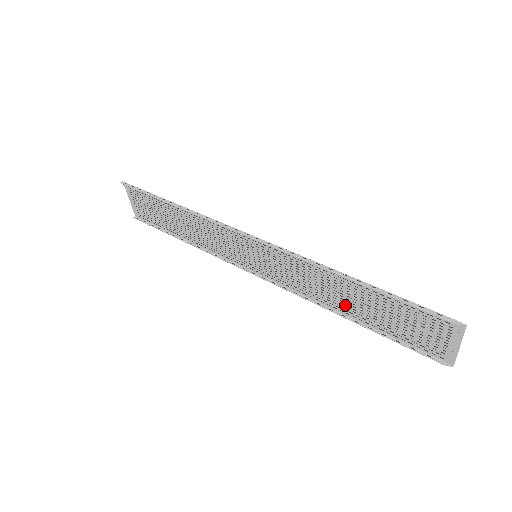
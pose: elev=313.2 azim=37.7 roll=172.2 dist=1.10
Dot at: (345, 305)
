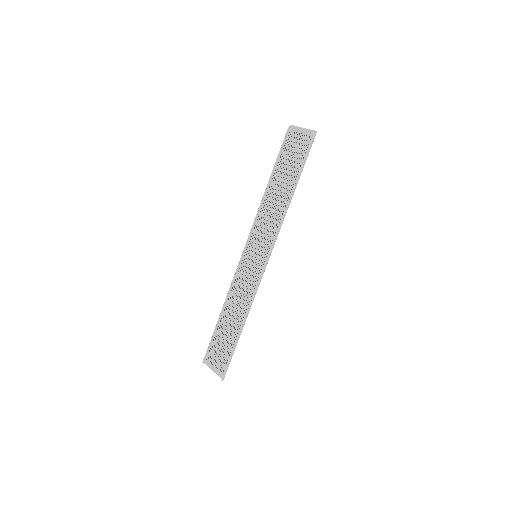
Dot at: (285, 196)
